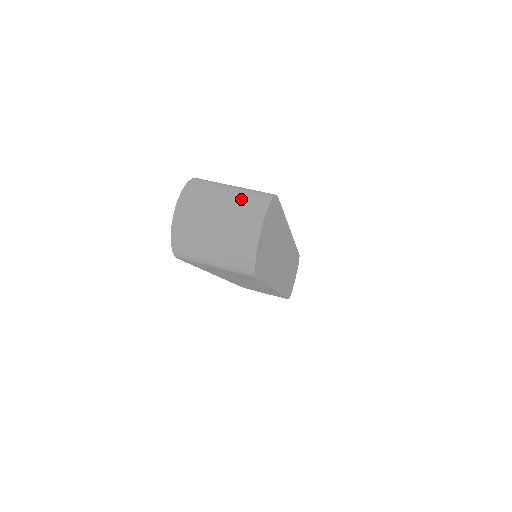
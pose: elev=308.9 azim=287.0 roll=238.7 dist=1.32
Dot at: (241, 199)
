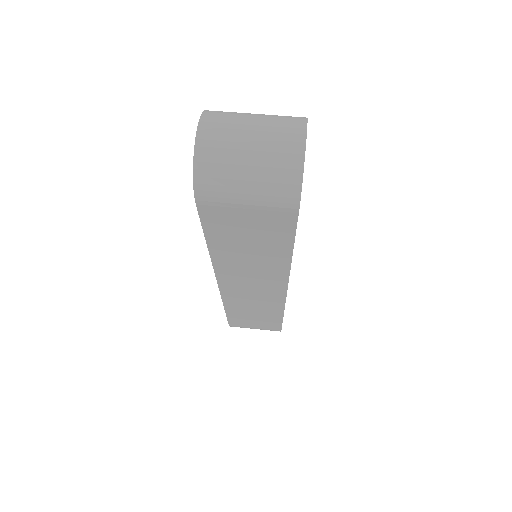
Dot at: (274, 117)
